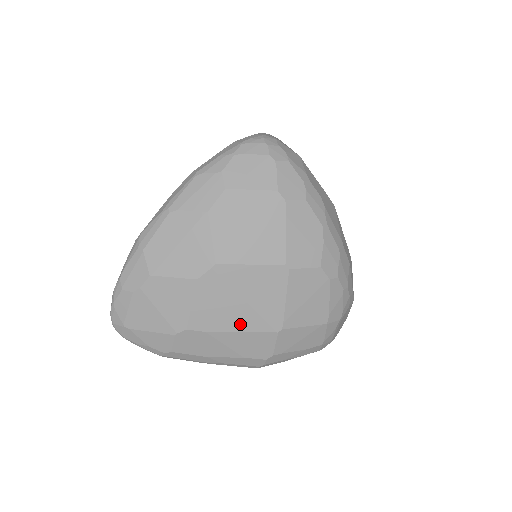
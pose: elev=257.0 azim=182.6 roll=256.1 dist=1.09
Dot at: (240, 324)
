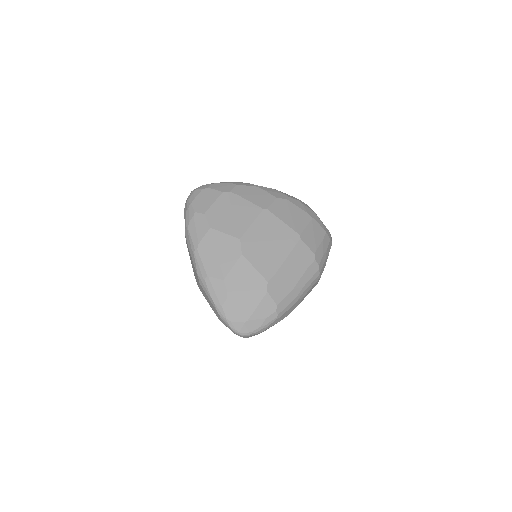
Dot at: (283, 253)
